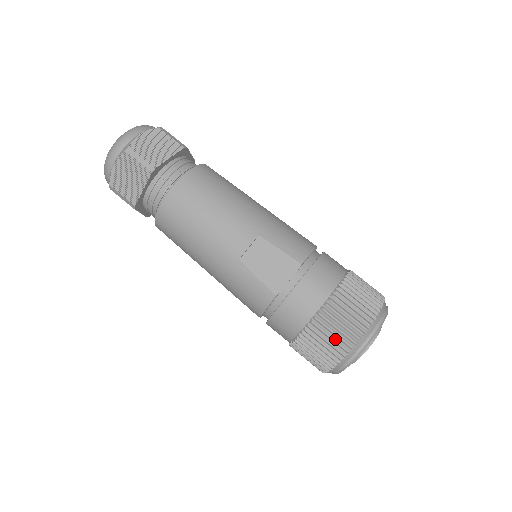
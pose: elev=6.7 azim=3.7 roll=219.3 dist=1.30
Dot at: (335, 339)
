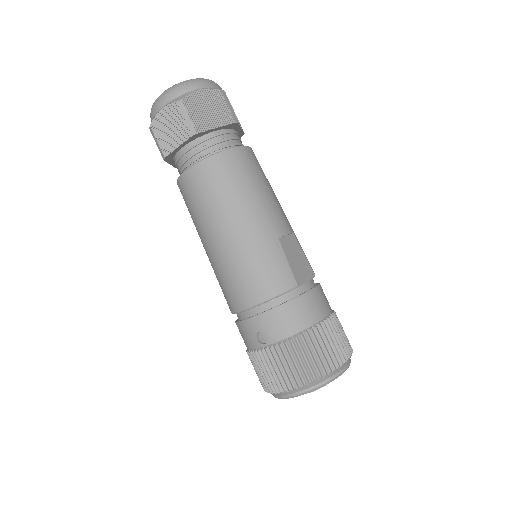
Dot at: (332, 349)
